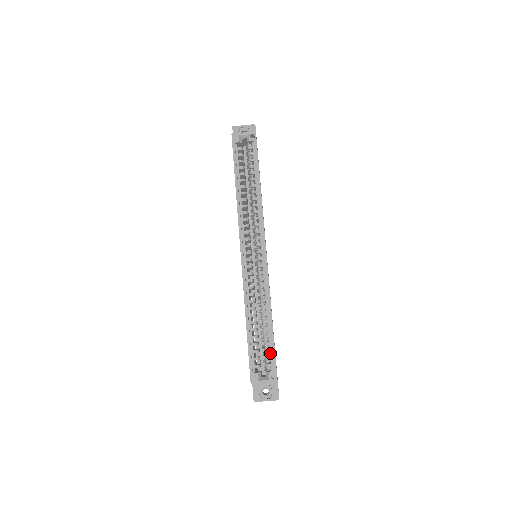
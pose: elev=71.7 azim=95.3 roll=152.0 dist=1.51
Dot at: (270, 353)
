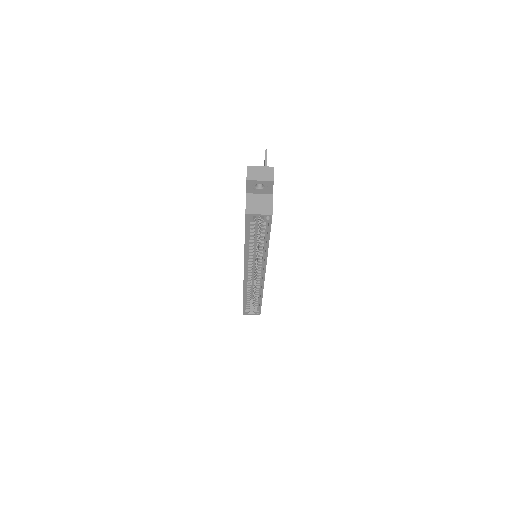
Dot at: (258, 306)
